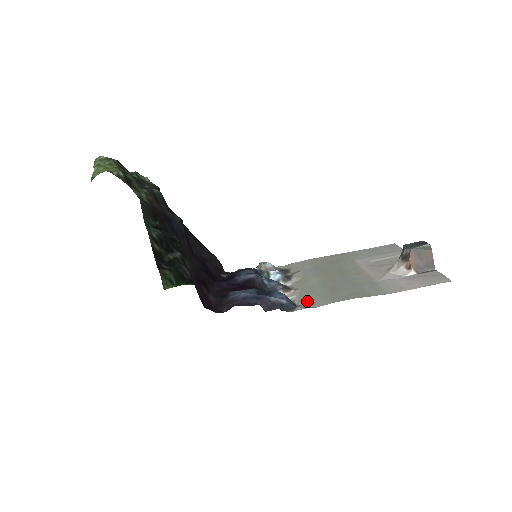
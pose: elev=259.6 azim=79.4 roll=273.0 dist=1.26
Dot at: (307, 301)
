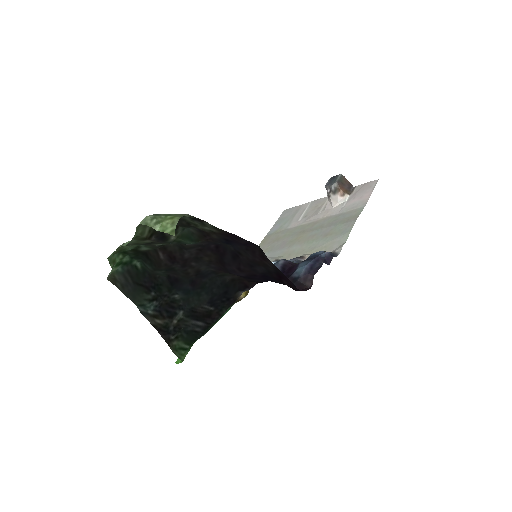
Dot at: (330, 248)
